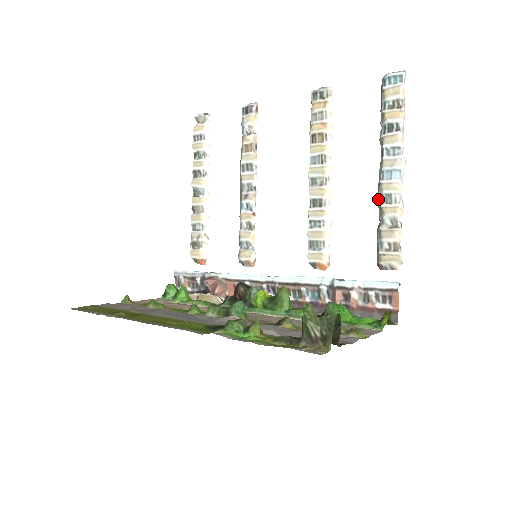
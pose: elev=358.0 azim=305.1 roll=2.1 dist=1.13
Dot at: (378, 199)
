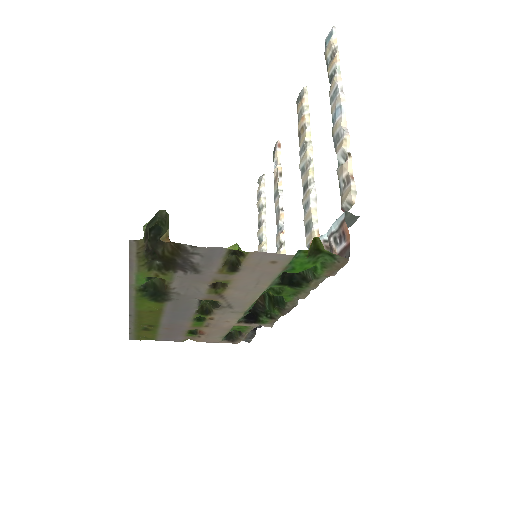
Dot at: (335, 147)
